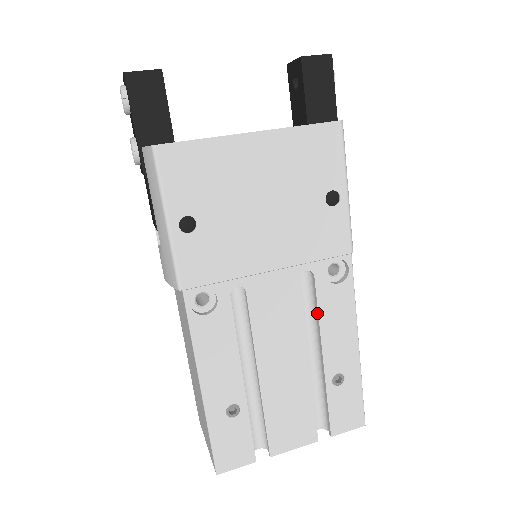
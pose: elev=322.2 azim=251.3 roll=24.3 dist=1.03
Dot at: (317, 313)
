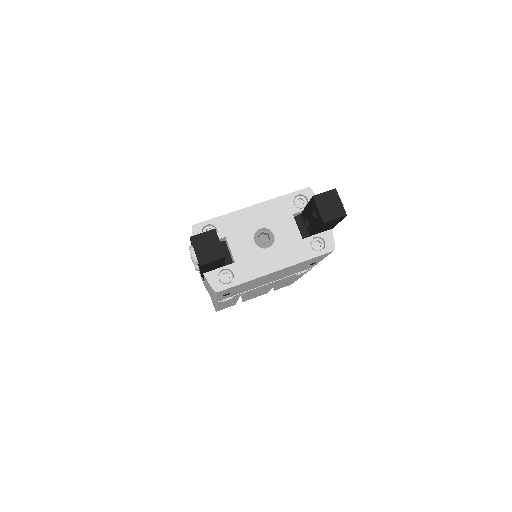
Dot at: (284, 280)
